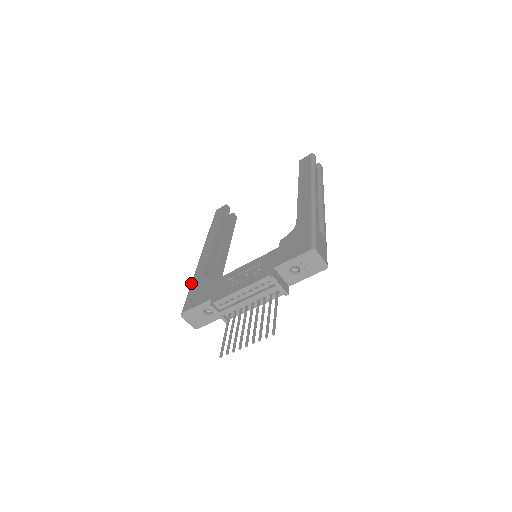
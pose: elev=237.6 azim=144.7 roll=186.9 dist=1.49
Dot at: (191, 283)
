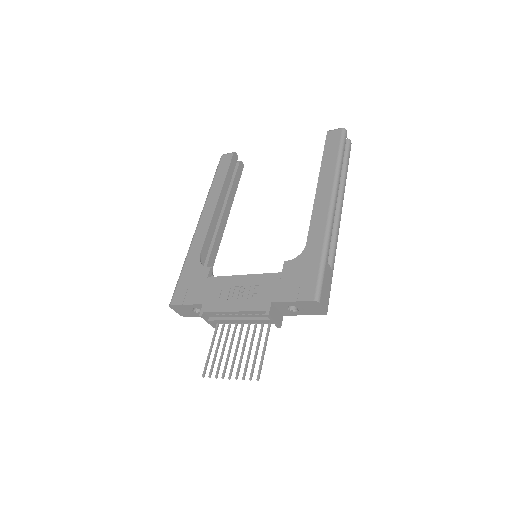
Dot at: (183, 264)
